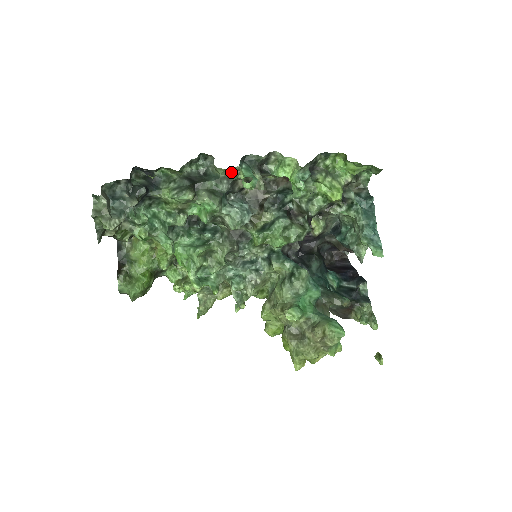
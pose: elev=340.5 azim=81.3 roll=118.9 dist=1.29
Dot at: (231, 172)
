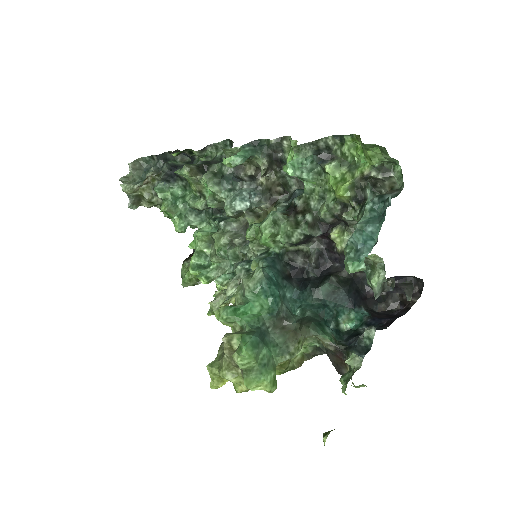
Dot at: occluded
